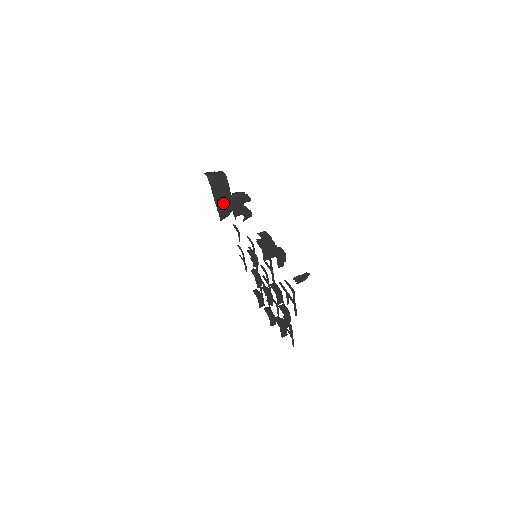
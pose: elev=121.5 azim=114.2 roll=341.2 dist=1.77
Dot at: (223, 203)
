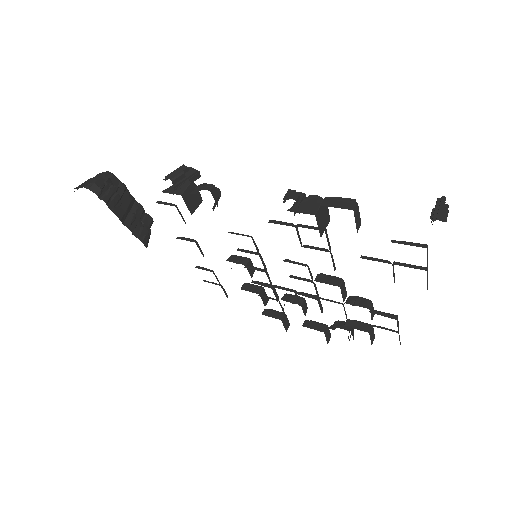
Dot at: (134, 219)
